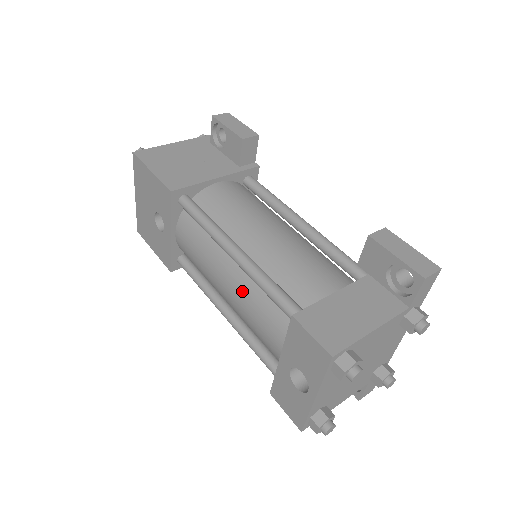
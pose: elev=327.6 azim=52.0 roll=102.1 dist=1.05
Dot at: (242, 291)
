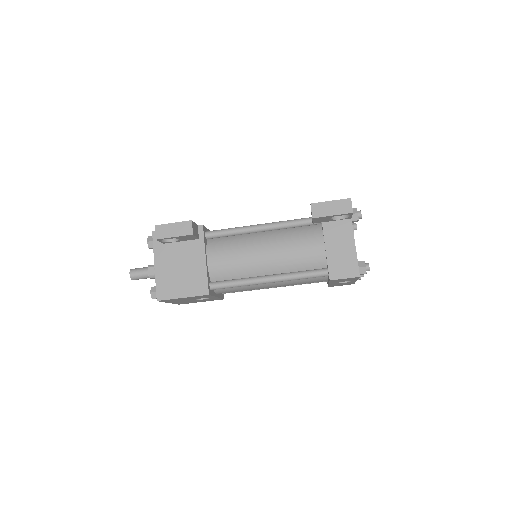
Dot at: (286, 283)
